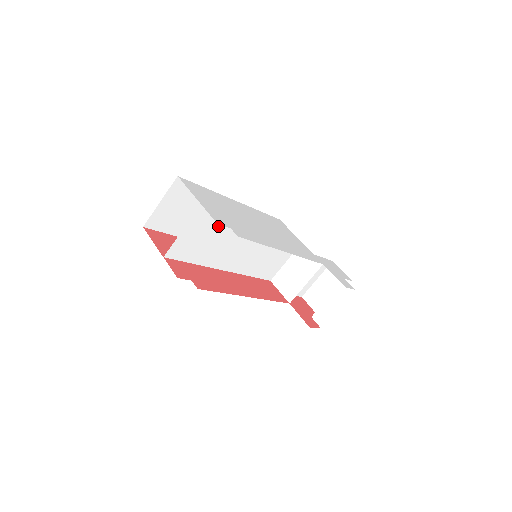
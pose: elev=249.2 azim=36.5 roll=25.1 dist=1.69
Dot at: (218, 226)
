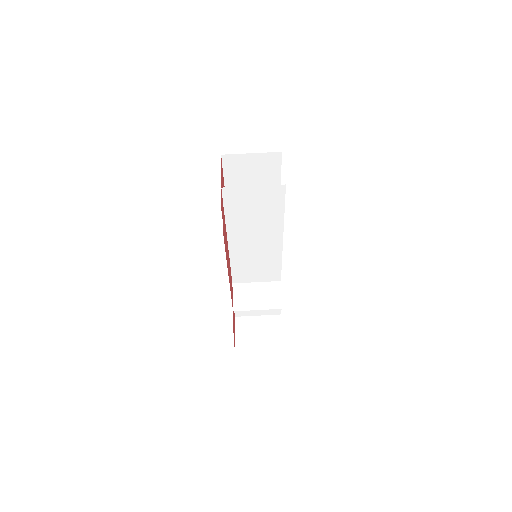
Dot at: (270, 210)
